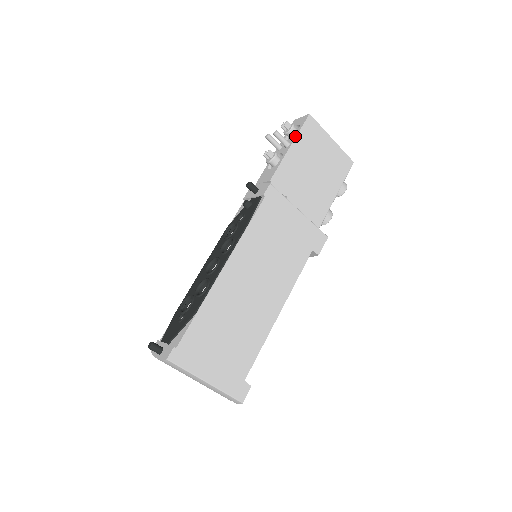
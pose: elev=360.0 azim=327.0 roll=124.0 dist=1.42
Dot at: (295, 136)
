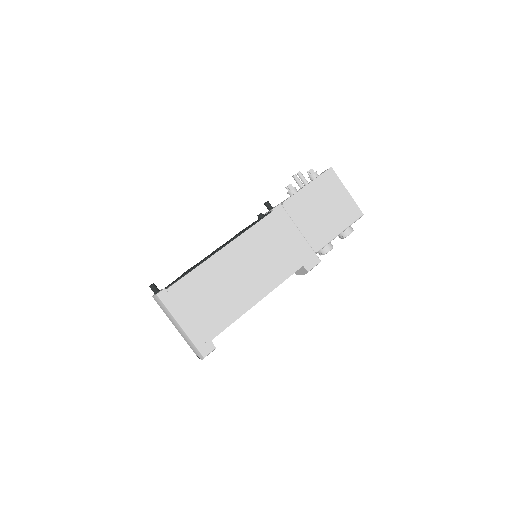
Dot at: (314, 179)
